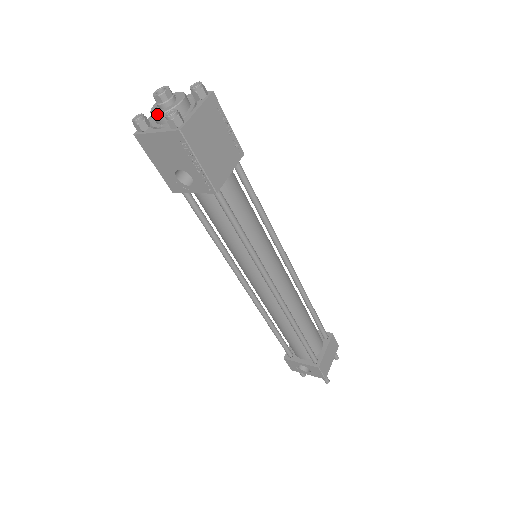
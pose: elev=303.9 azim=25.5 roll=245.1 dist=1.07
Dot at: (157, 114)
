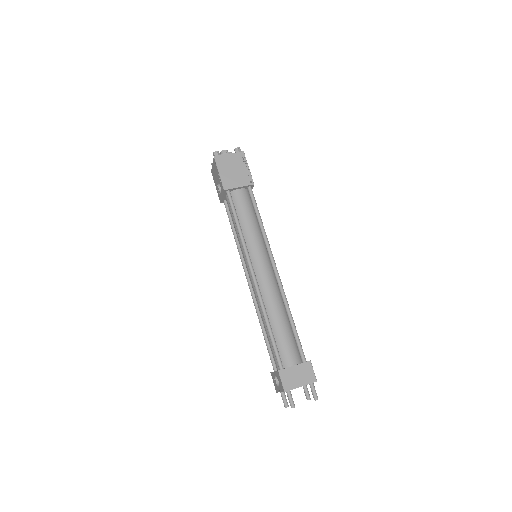
Dot at: occluded
